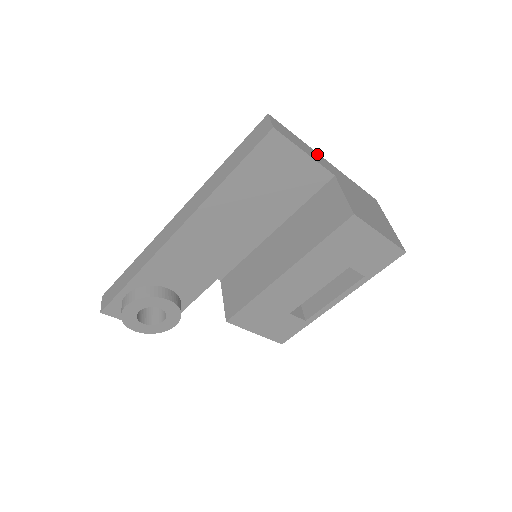
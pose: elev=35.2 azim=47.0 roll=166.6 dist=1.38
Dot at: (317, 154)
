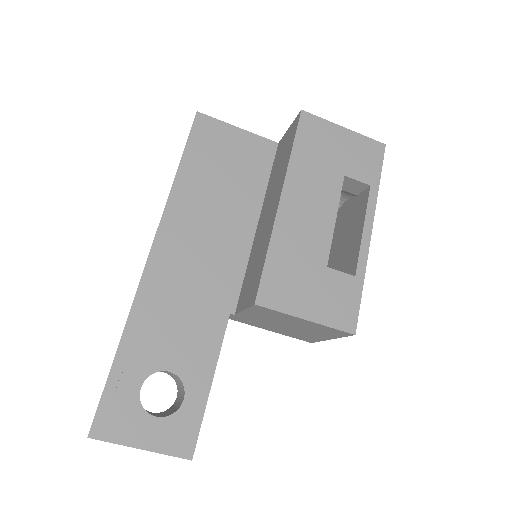
Dot at: occluded
